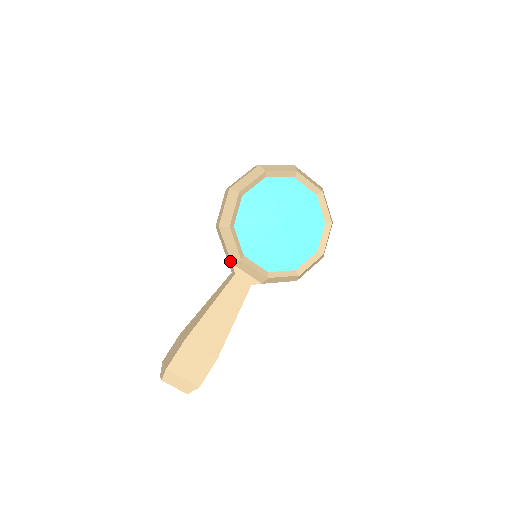
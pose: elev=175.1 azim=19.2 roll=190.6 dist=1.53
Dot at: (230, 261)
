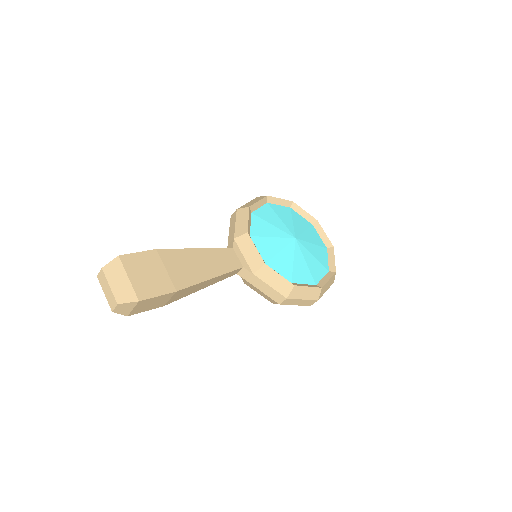
Dot at: (233, 238)
